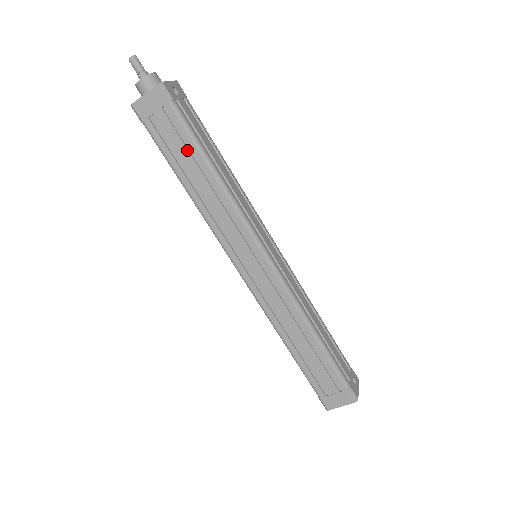
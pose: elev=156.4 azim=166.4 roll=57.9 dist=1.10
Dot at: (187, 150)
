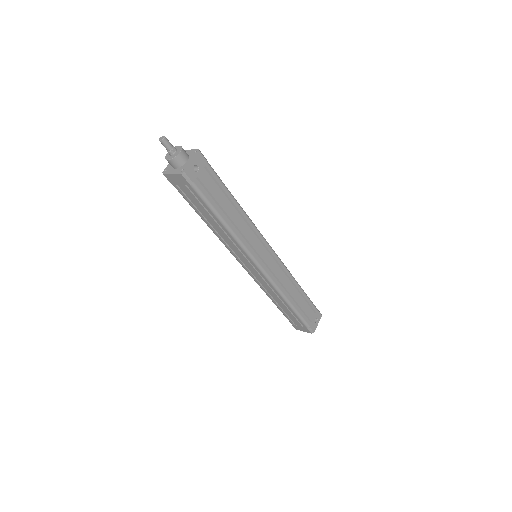
Dot at: (204, 209)
